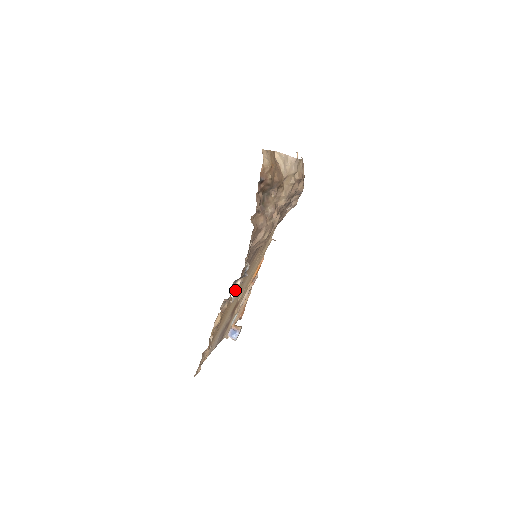
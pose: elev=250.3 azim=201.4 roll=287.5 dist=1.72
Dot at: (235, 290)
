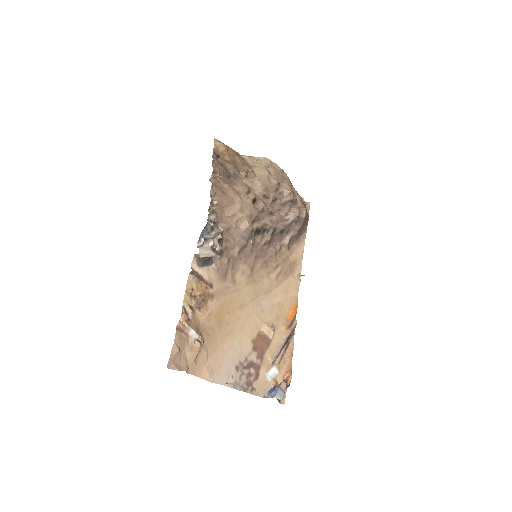
Dot at: (207, 249)
